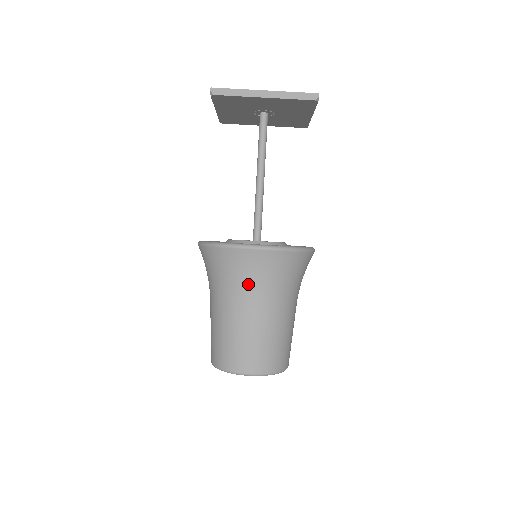
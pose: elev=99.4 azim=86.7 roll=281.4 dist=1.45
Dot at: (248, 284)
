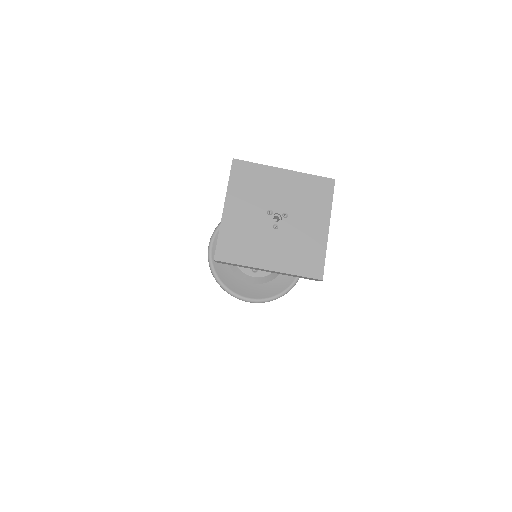
Dot at: occluded
